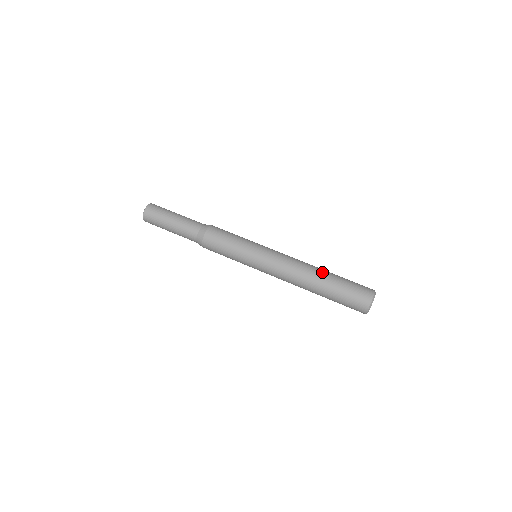
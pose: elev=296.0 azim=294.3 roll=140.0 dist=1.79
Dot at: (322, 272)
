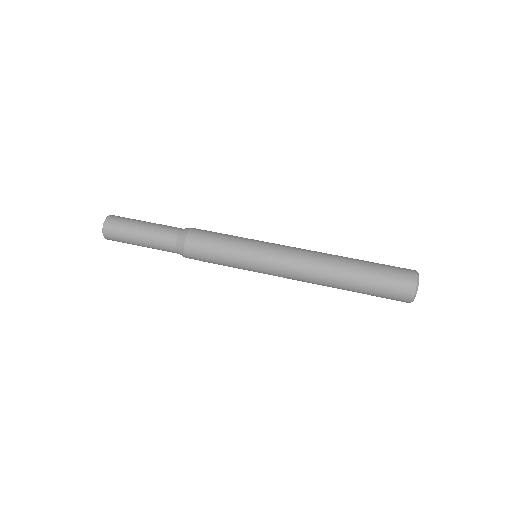
Dot at: (344, 263)
